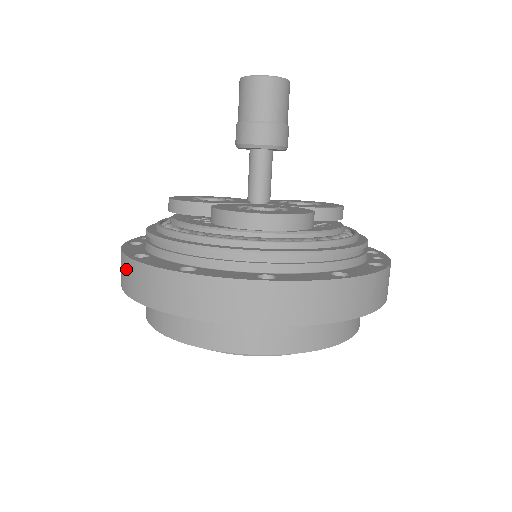
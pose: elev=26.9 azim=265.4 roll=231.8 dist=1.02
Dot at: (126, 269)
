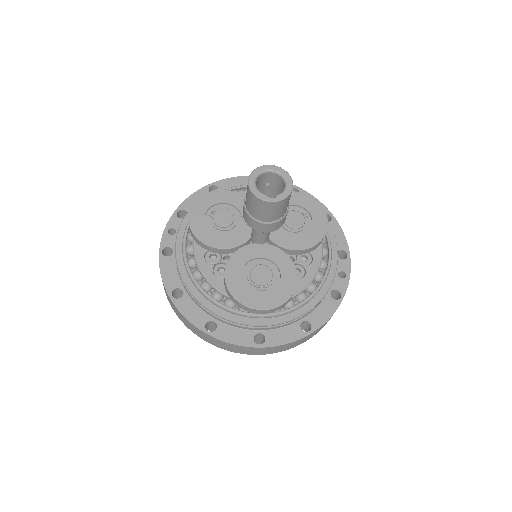
Dot at: (168, 298)
